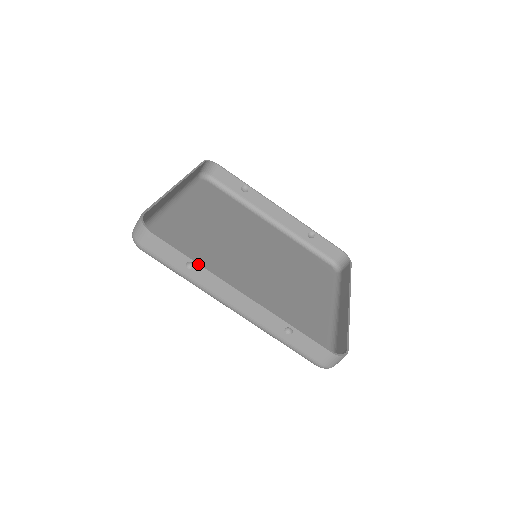
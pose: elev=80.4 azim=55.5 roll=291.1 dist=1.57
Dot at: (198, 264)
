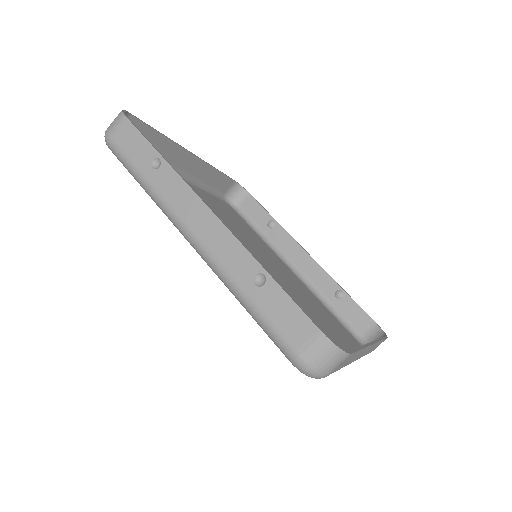
Dot at: (166, 161)
